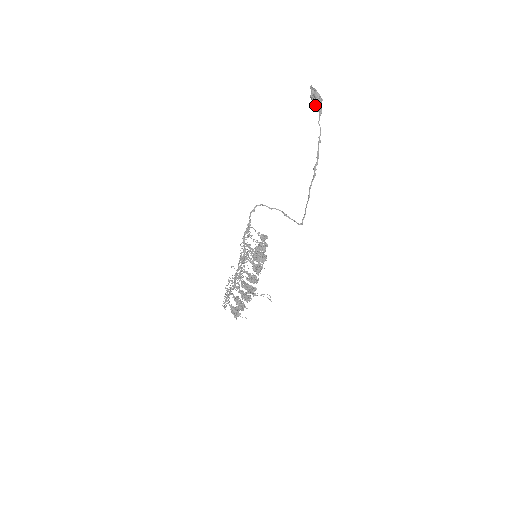
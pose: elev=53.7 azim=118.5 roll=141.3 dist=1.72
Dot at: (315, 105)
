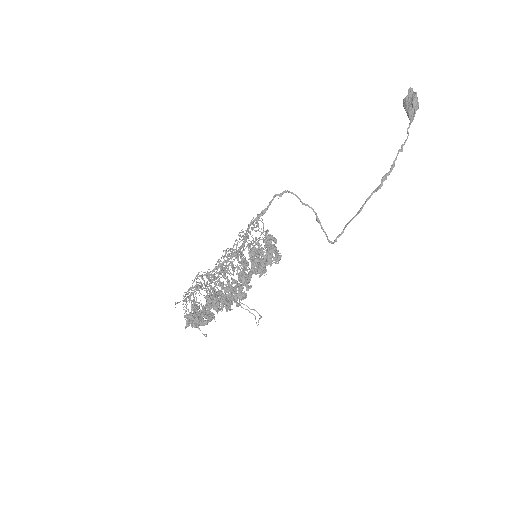
Dot at: (407, 110)
